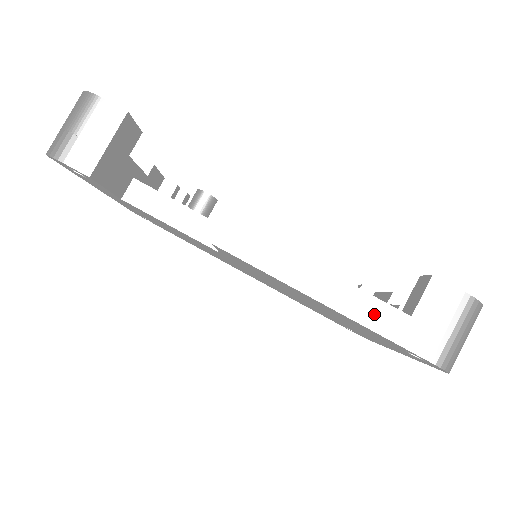
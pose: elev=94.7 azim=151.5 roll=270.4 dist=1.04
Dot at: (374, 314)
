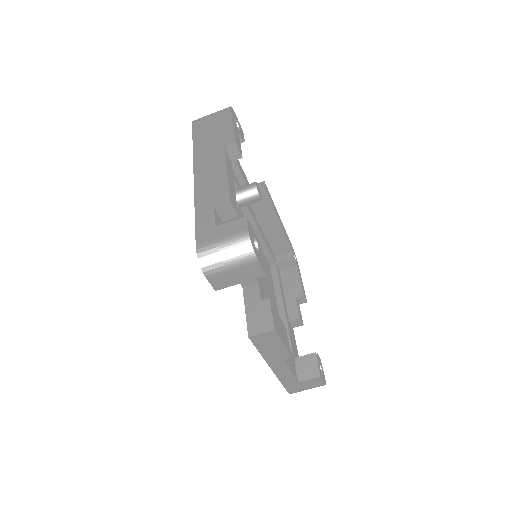
Dot at: (286, 377)
